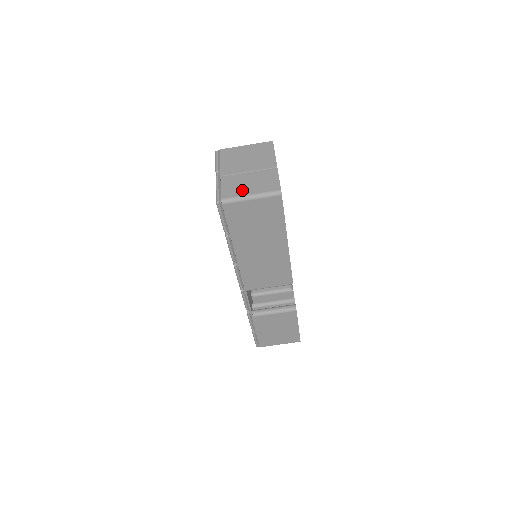
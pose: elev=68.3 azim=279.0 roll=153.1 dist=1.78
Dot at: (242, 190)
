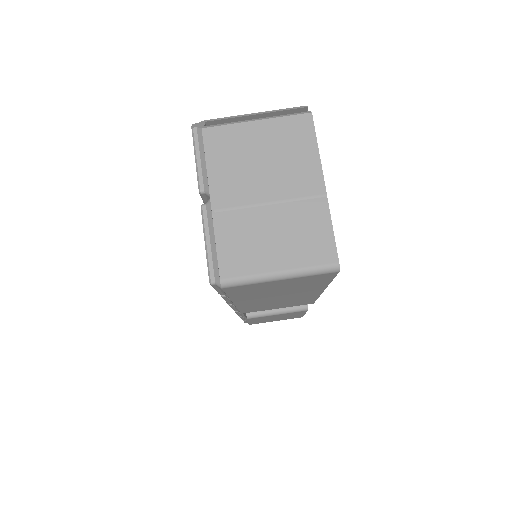
Dot at: (260, 258)
